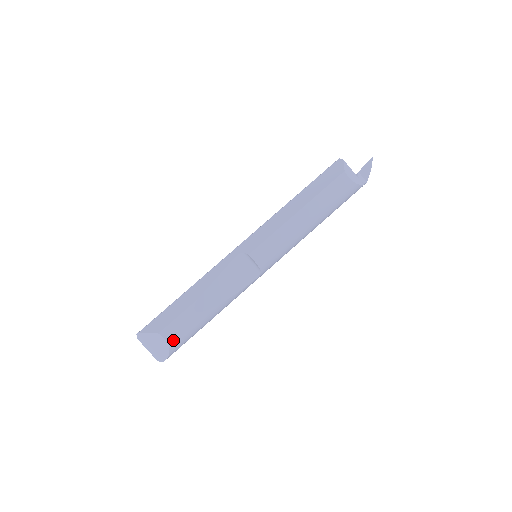
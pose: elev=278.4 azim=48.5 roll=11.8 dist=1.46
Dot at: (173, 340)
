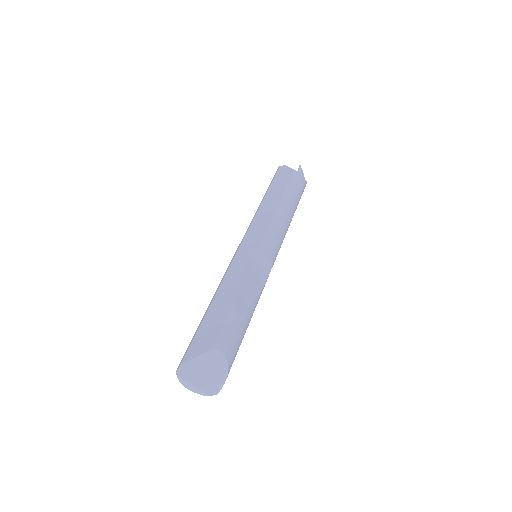
Dot at: (229, 352)
